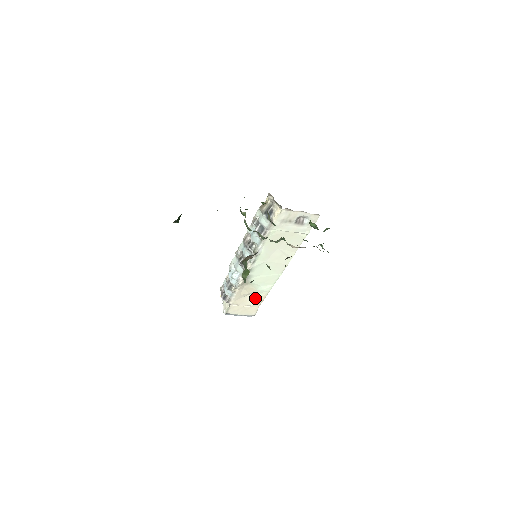
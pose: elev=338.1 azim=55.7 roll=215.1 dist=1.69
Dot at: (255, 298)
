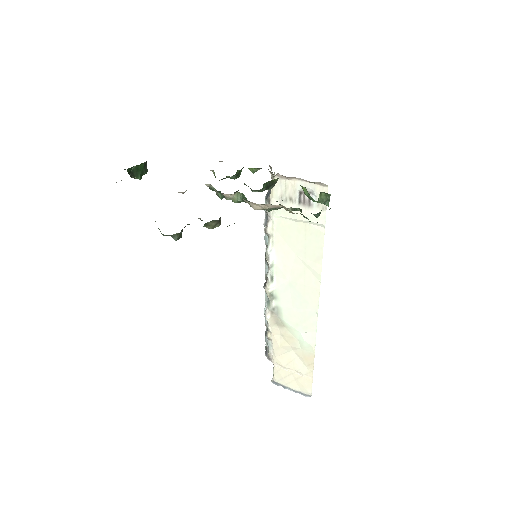
Dot at: (302, 358)
